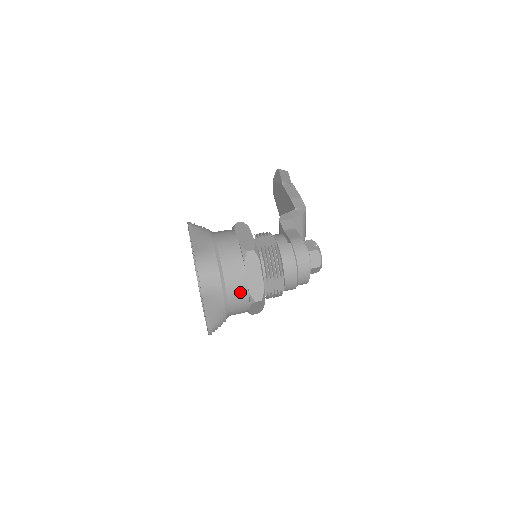
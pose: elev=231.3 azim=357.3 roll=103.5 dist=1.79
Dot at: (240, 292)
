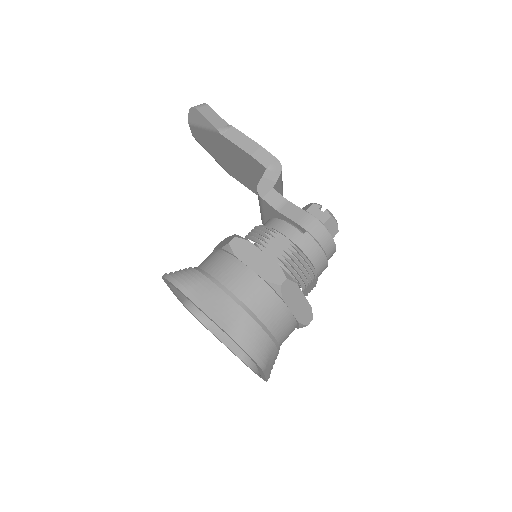
Dot at: (289, 329)
